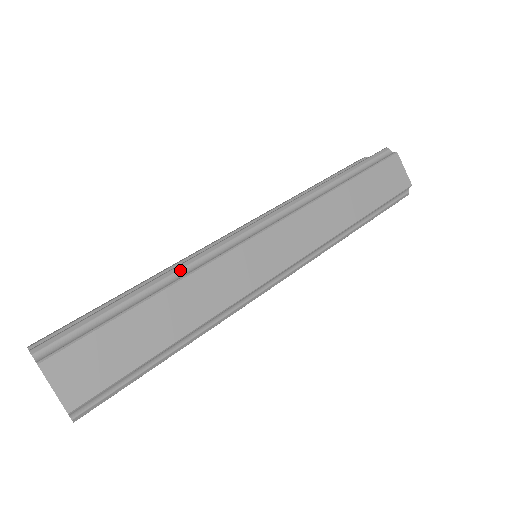
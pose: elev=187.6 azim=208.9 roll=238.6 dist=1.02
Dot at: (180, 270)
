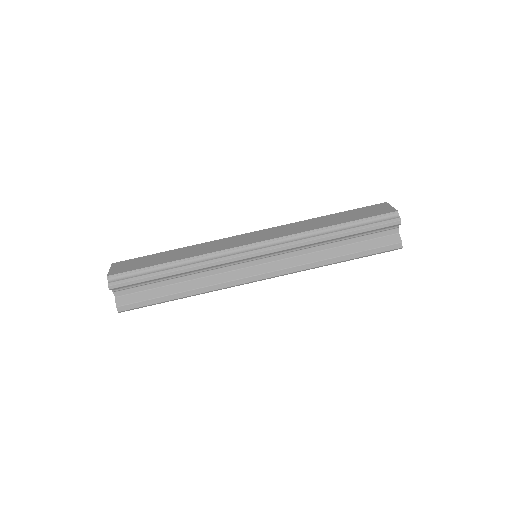
Dot at: occluded
